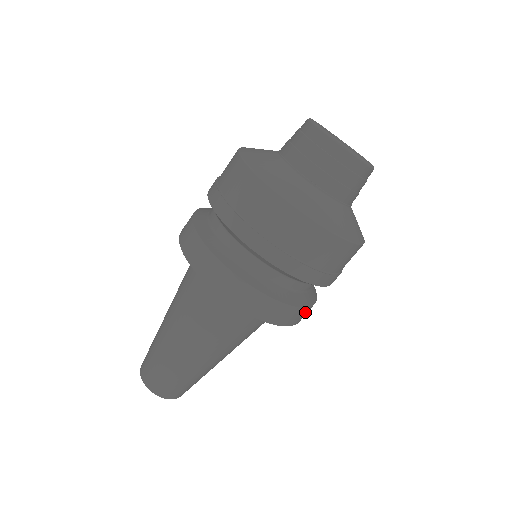
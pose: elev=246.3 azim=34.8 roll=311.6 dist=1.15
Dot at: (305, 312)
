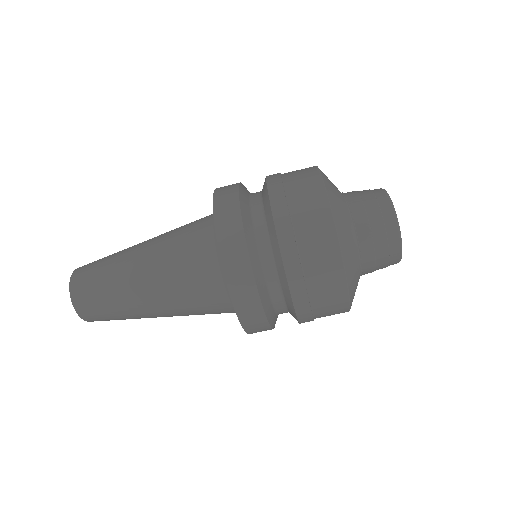
Dot at: occluded
